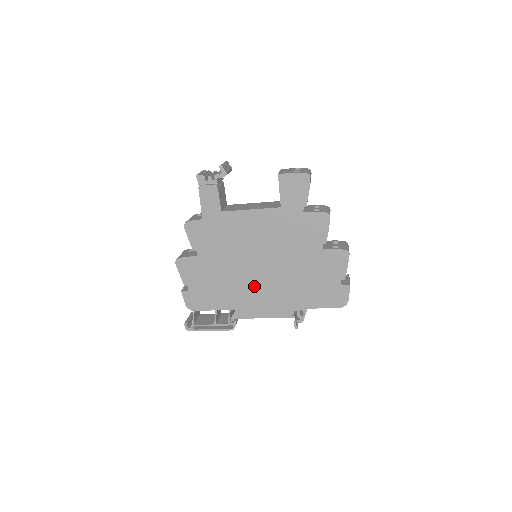
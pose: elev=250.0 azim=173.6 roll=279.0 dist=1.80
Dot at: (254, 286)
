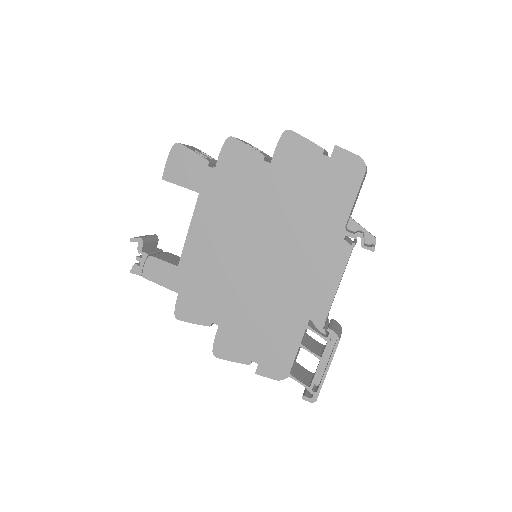
Dot at: (285, 276)
